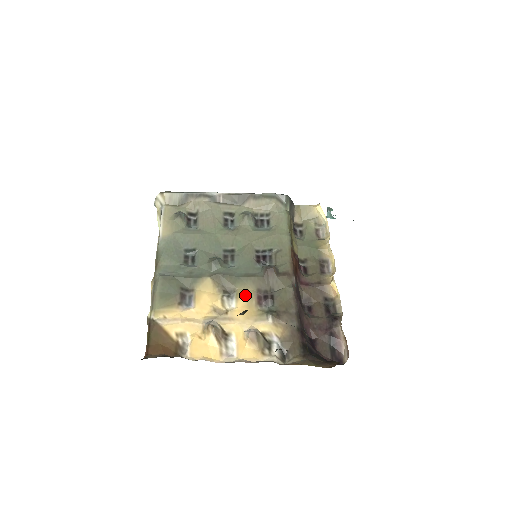
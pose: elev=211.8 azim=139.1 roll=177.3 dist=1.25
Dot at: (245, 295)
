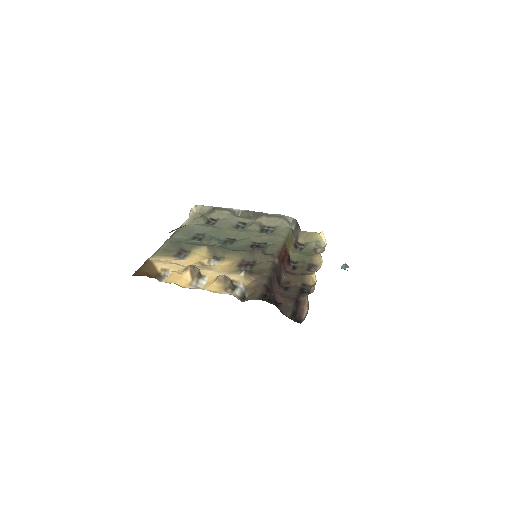
Dot at: (230, 260)
